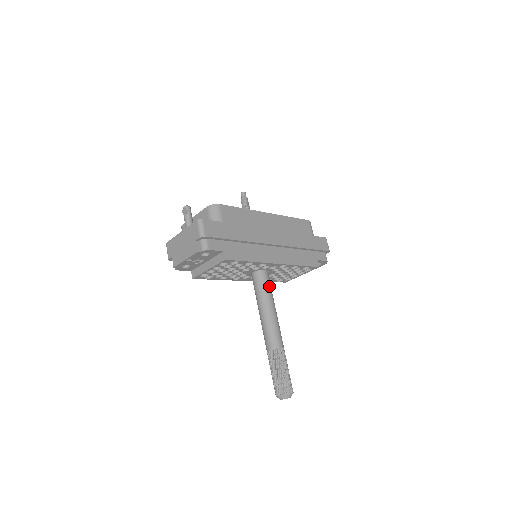
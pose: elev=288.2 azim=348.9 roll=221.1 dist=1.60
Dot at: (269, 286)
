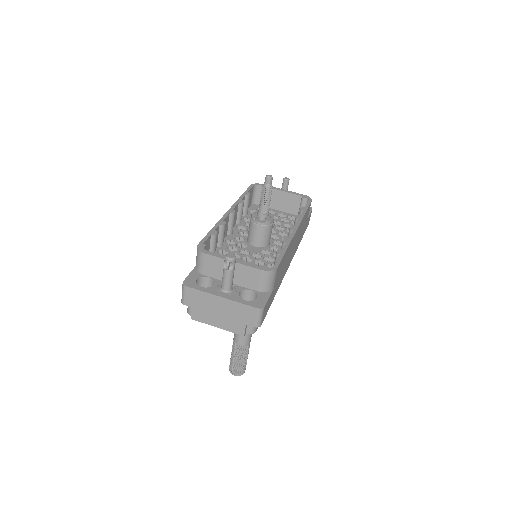
Dot at: occluded
